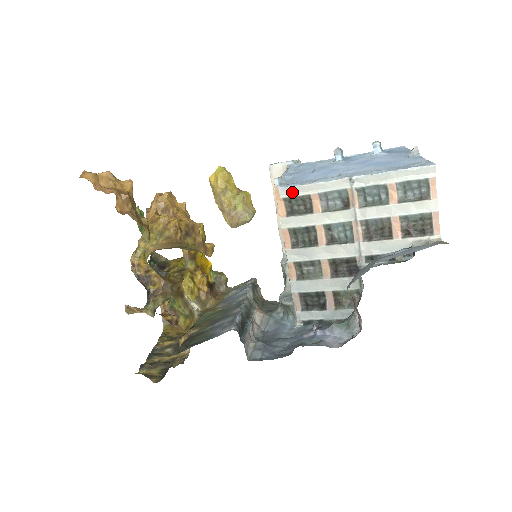
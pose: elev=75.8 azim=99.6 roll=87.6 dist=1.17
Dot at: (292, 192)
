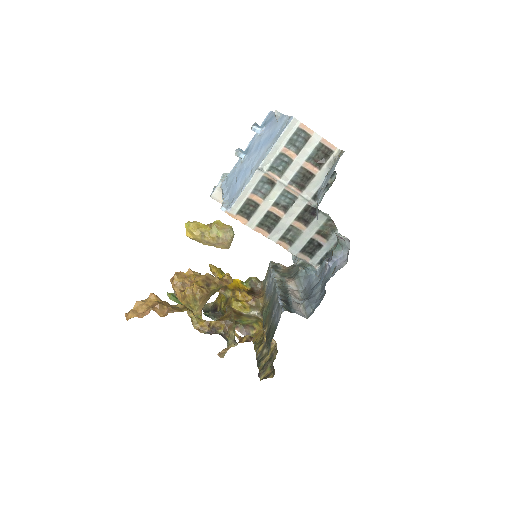
Dot at: (237, 206)
